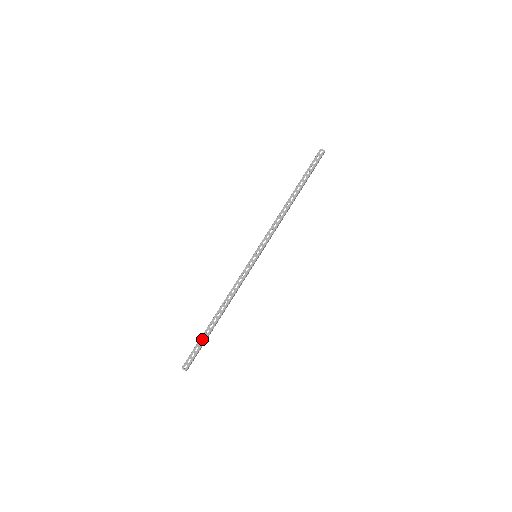
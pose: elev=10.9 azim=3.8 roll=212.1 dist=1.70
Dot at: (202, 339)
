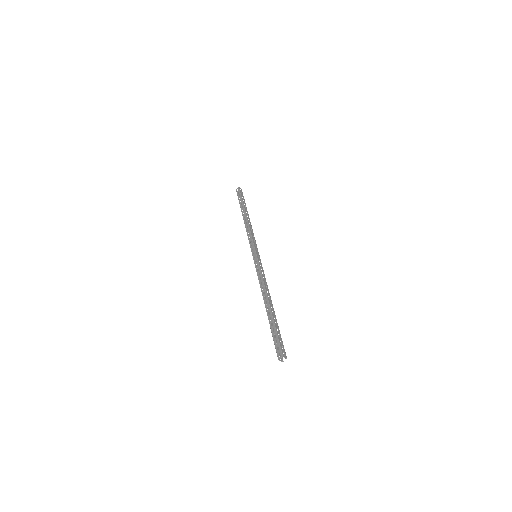
Dot at: (272, 327)
